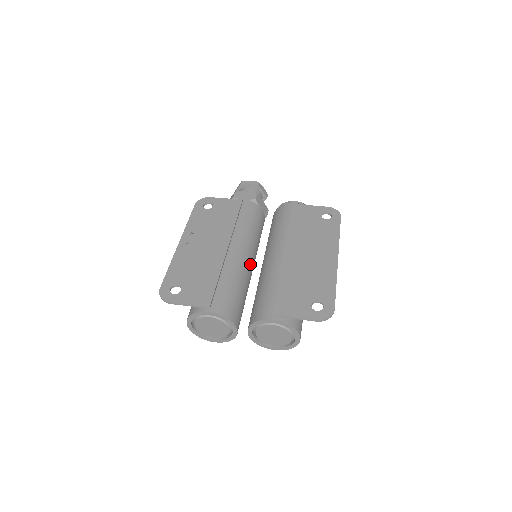
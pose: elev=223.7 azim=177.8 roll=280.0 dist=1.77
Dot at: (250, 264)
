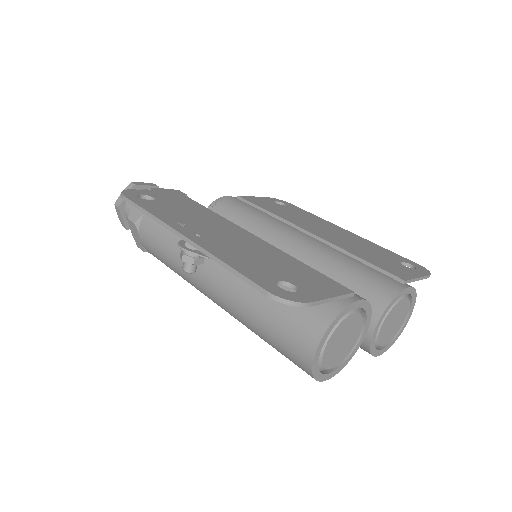
Dot at: occluded
